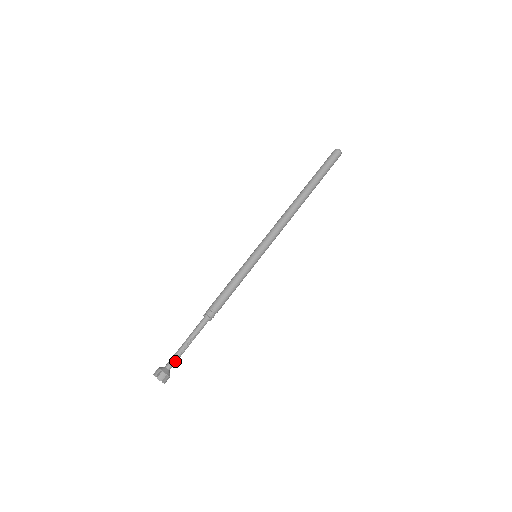
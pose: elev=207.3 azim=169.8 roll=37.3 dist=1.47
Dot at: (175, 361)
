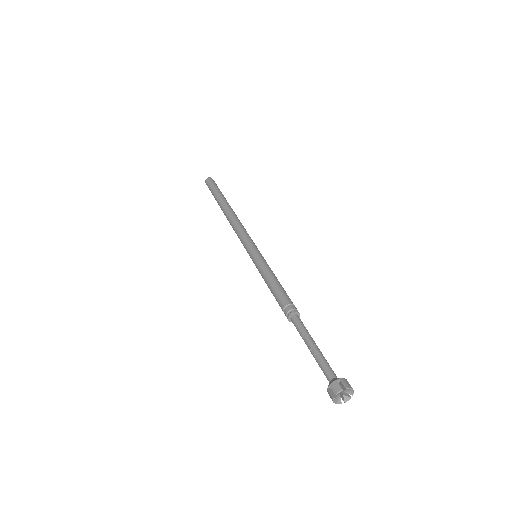
Dot at: (330, 367)
